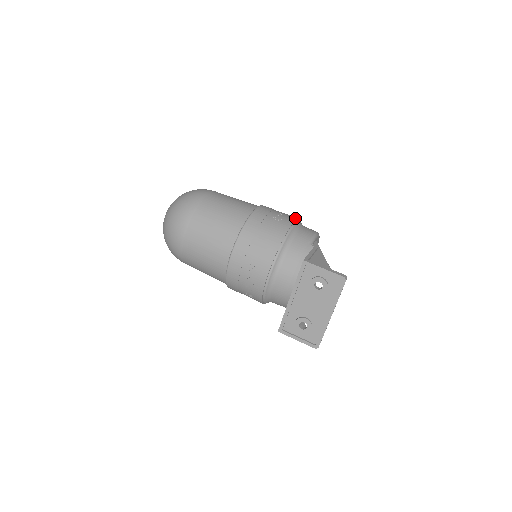
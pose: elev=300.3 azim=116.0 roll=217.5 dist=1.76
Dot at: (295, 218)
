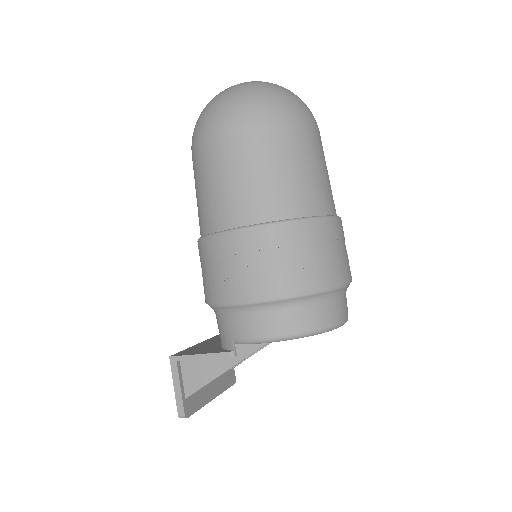
Dot at: (257, 296)
